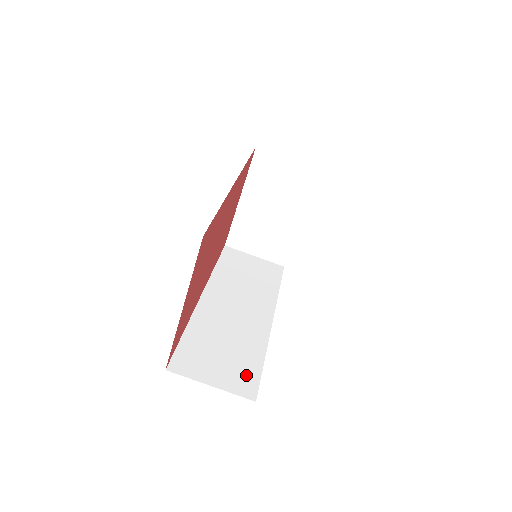
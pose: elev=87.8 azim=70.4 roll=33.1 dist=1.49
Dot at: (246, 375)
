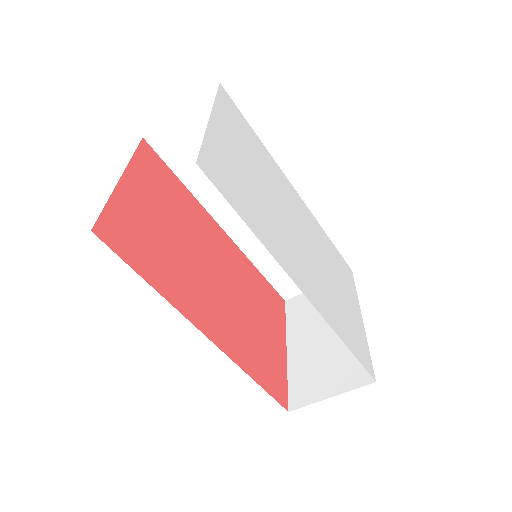
Dot at: occluded
